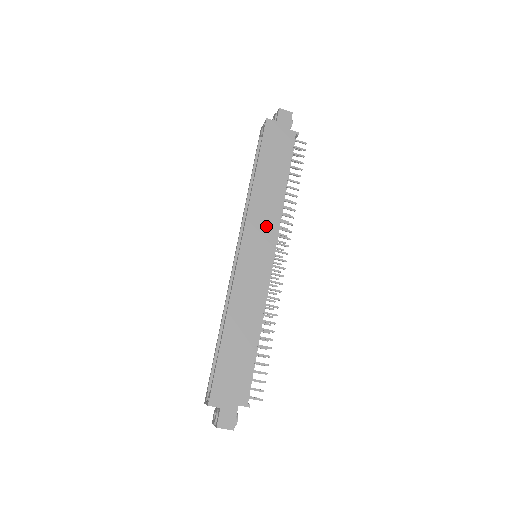
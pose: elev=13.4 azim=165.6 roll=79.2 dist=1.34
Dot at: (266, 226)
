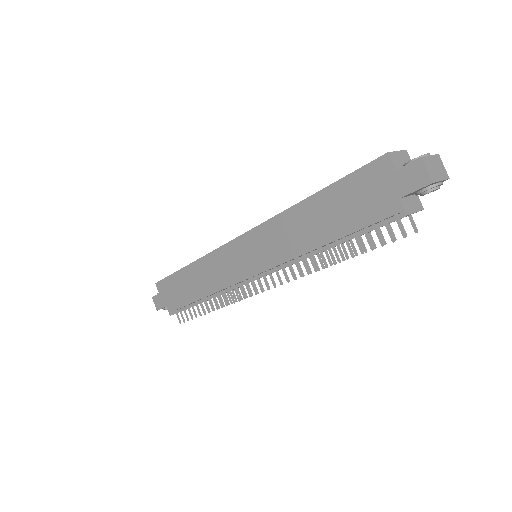
Dot at: (270, 250)
